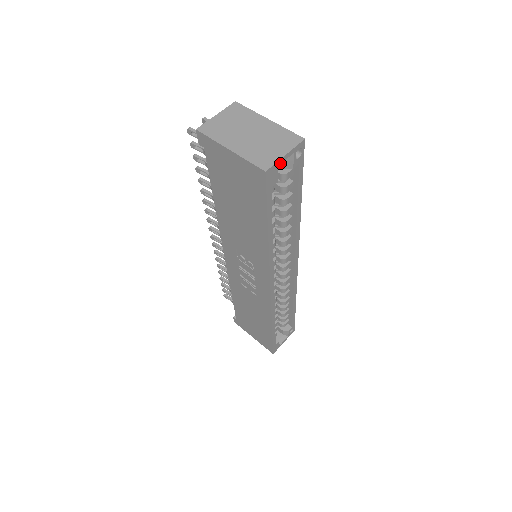
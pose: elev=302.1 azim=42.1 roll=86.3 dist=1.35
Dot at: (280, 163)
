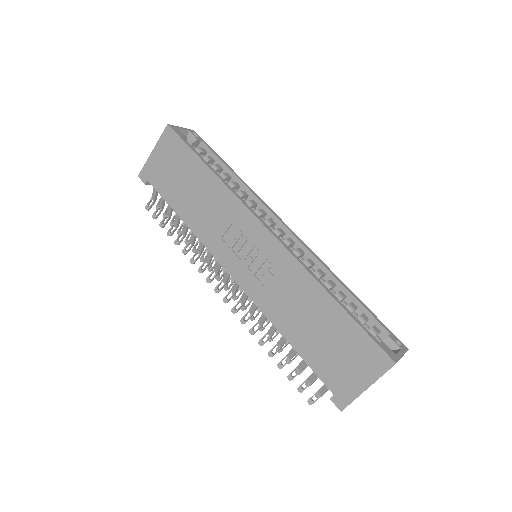
Dot at: (179, 129)
